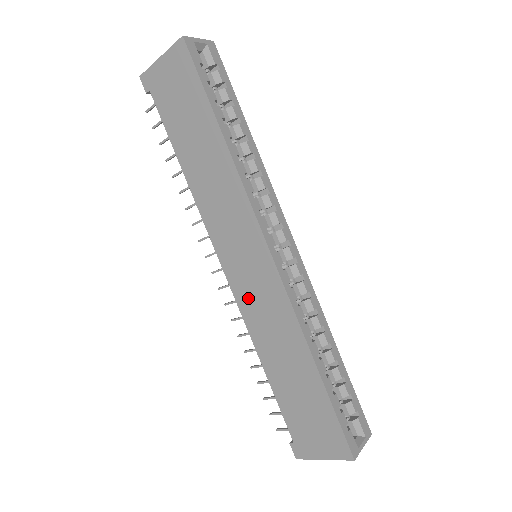
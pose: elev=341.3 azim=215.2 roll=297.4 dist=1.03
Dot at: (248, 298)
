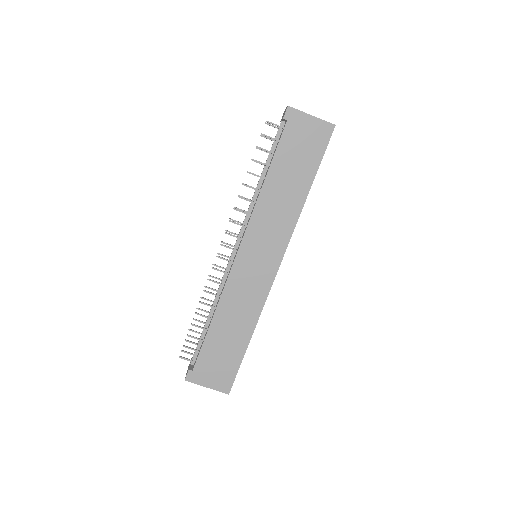
Dot at: (240, 279)
